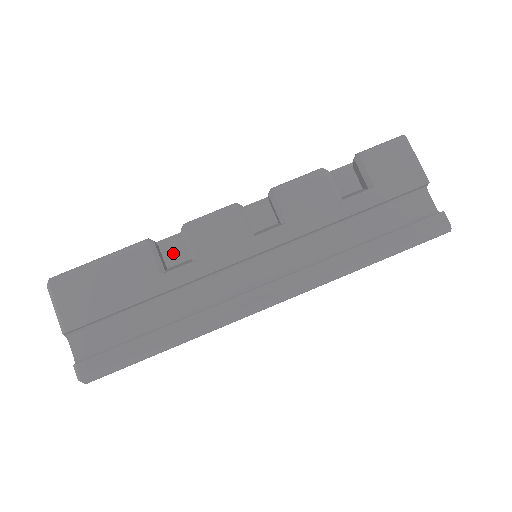
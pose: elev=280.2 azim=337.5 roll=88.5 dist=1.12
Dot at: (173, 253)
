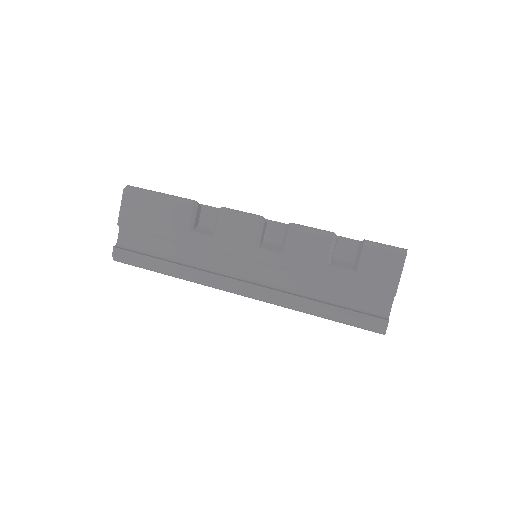
Dot at: (207, 218)
